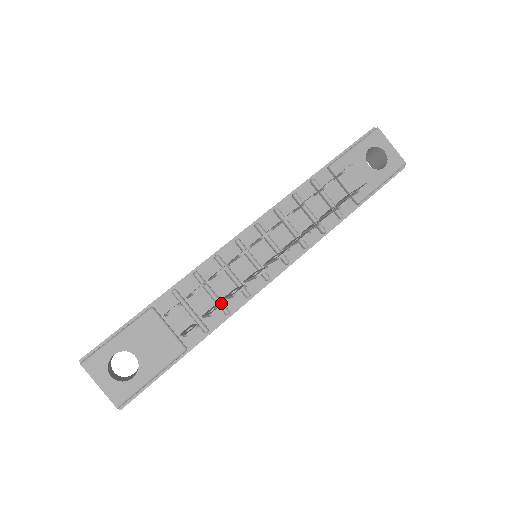
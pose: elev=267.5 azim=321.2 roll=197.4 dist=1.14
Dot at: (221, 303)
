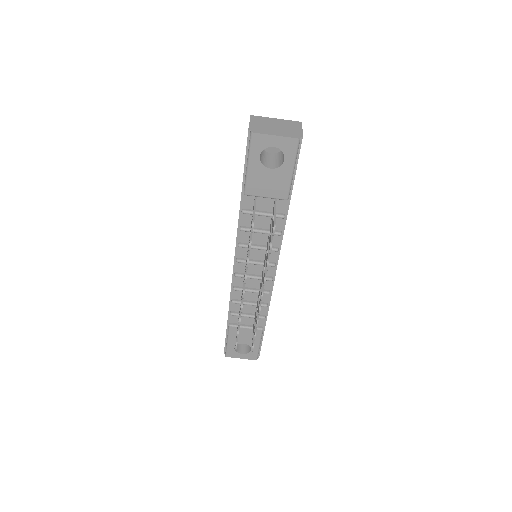
Dot at: occluded
